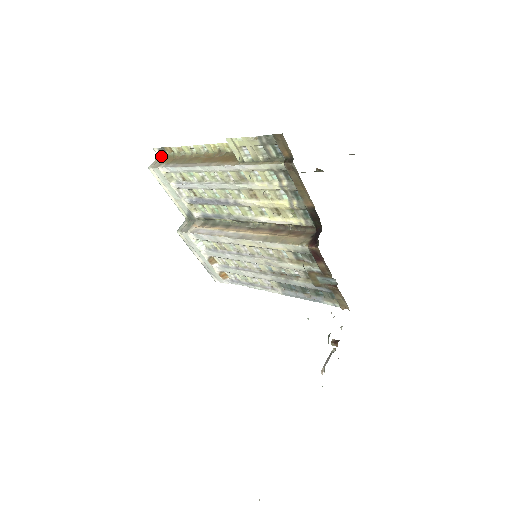
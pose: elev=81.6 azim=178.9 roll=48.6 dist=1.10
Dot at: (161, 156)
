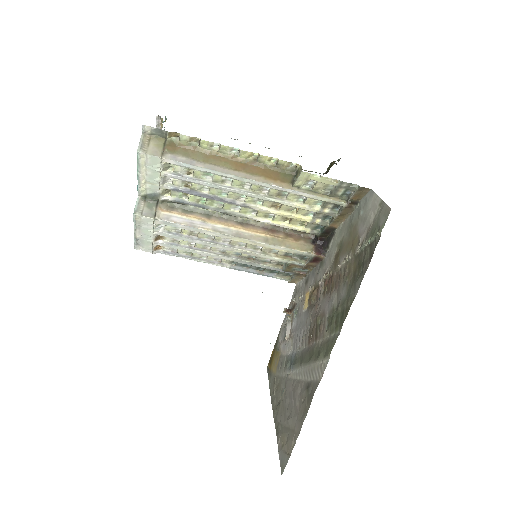
Dot at: (152, 135)
